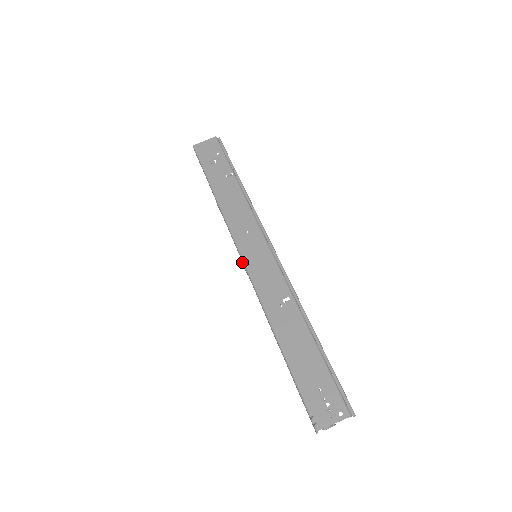
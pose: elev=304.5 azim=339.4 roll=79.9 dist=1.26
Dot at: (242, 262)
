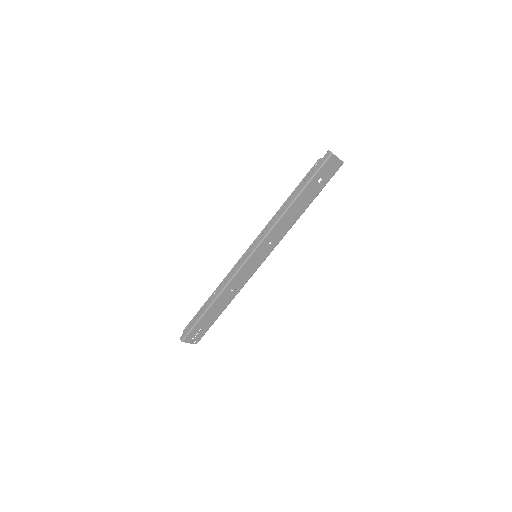
Dot at: (249, 255)
